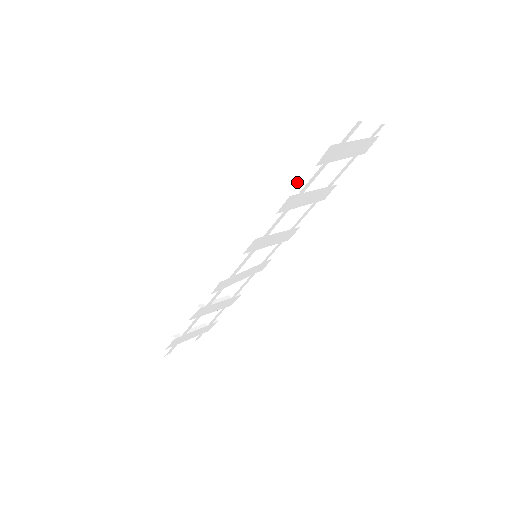
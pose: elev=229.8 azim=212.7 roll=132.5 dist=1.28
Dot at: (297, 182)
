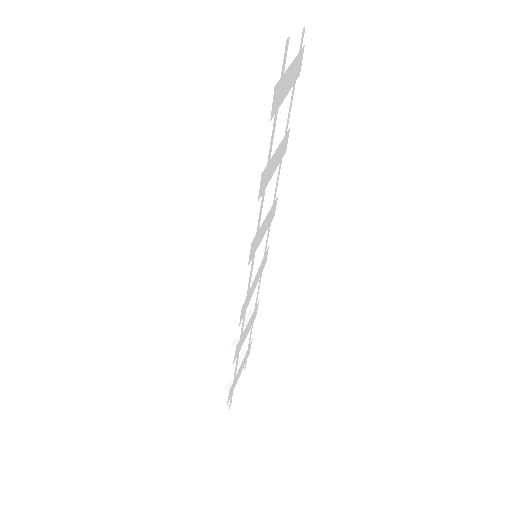
Dot at: (257, 153)
